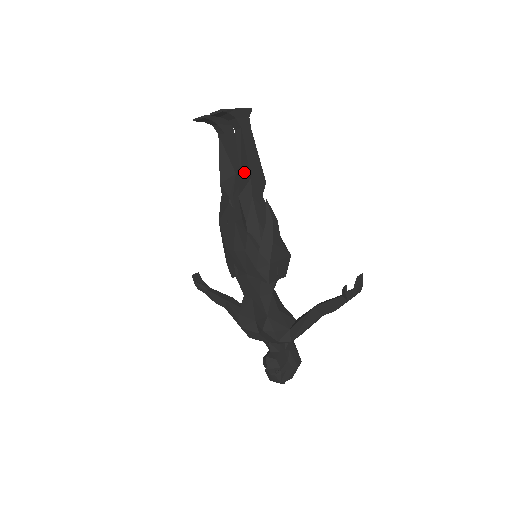
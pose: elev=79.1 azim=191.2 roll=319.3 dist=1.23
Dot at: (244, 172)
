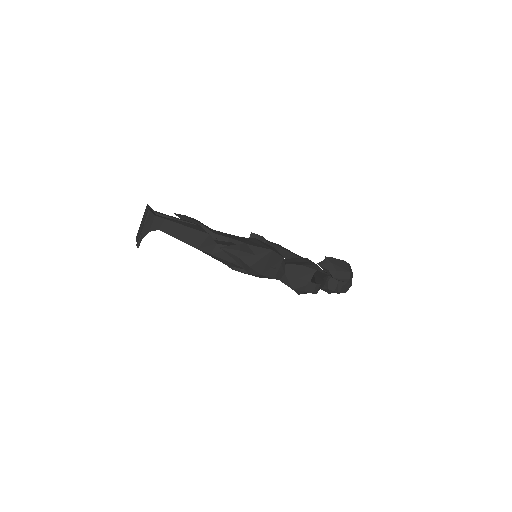
Dot at: occluded
